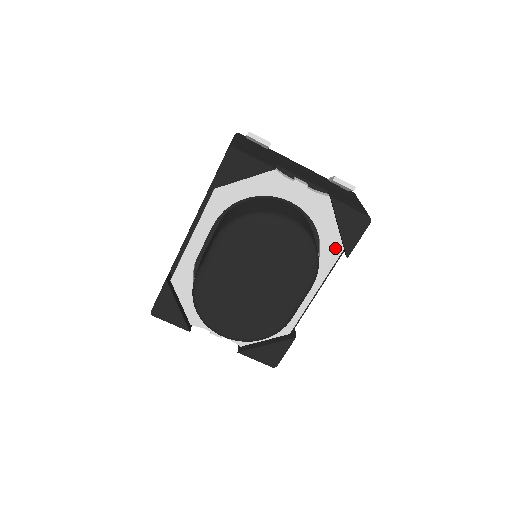
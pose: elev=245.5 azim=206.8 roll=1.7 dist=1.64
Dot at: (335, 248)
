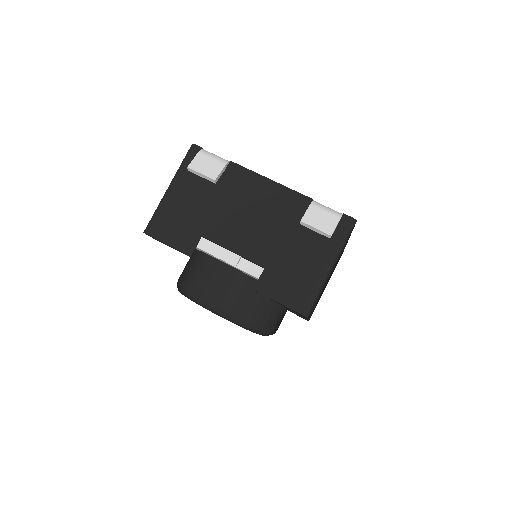
Dot at: occluded
